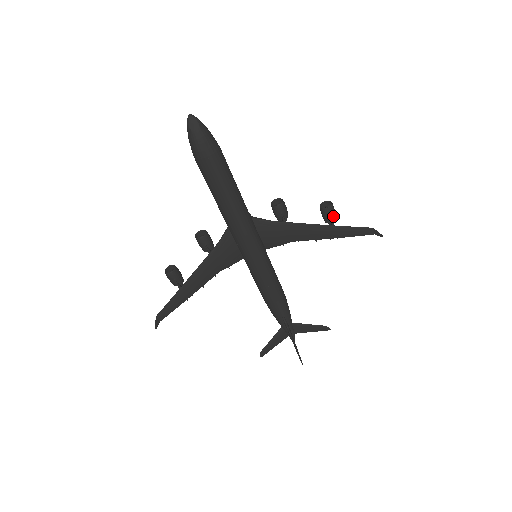
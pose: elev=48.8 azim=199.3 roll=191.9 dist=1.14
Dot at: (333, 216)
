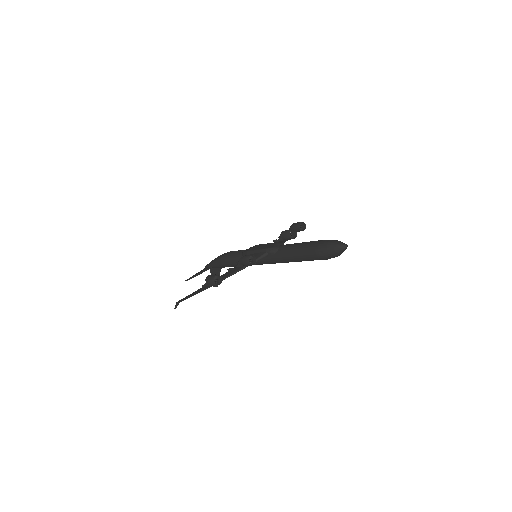
Dot at: occluded
